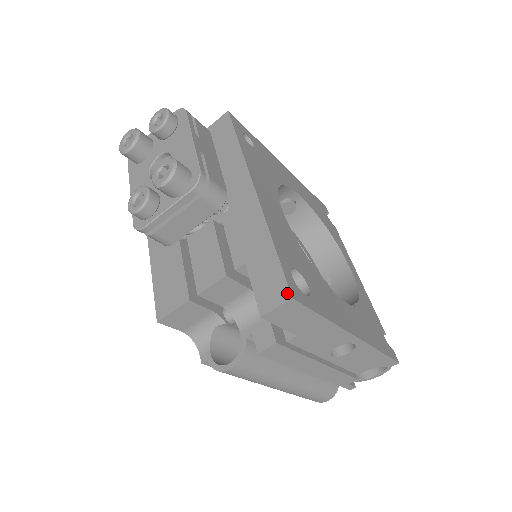
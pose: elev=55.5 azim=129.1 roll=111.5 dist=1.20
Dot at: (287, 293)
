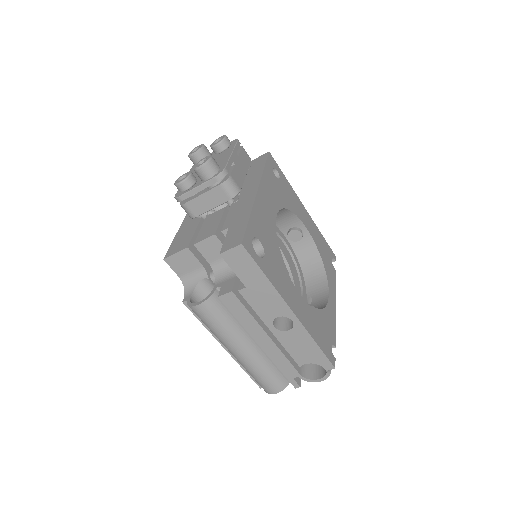
Dot at: (241, 241)
